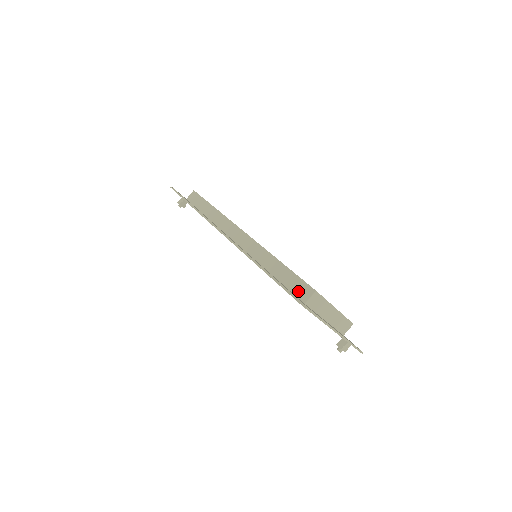
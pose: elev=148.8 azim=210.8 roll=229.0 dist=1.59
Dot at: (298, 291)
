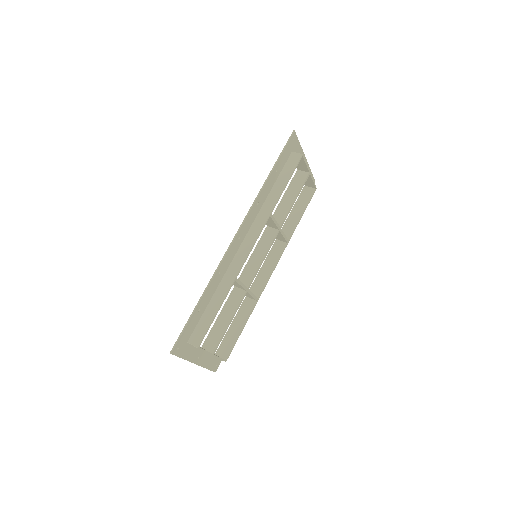
Dot at: (197, 332)
